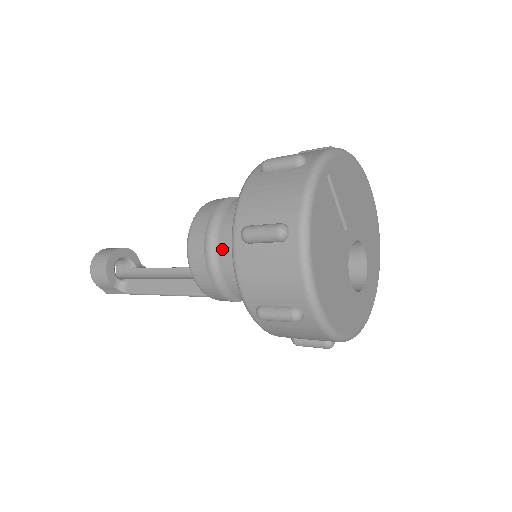
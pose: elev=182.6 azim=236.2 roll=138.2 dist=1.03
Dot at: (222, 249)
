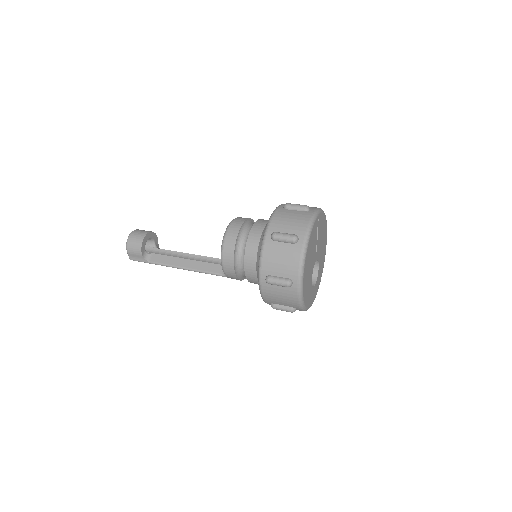
Dot at: (248, 243)
